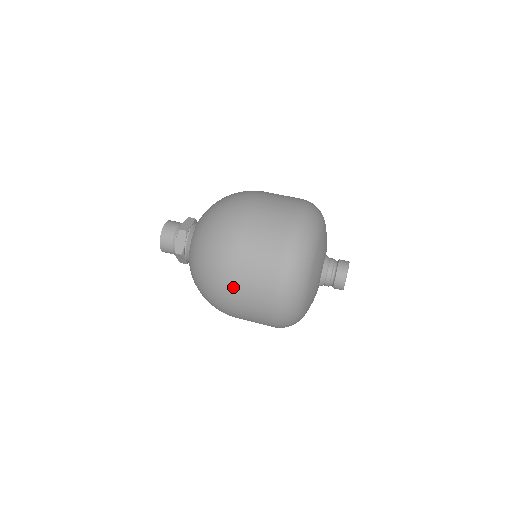
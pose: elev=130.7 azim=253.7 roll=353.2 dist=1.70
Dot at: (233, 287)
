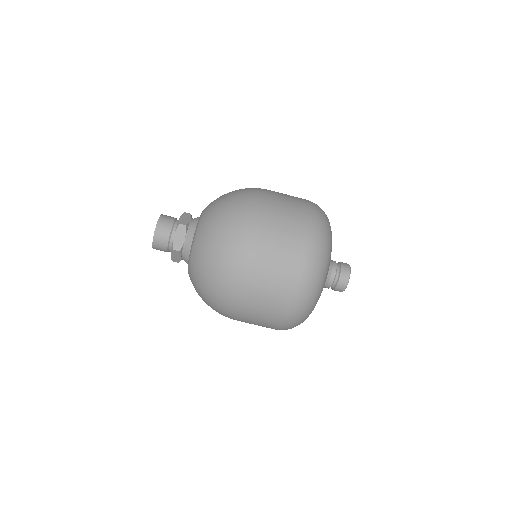
Dot at: occluded
